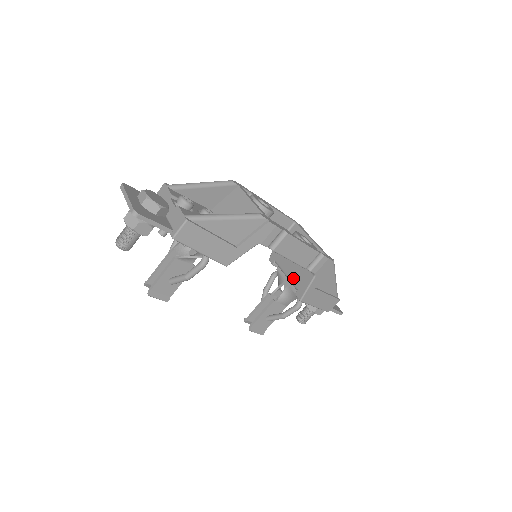
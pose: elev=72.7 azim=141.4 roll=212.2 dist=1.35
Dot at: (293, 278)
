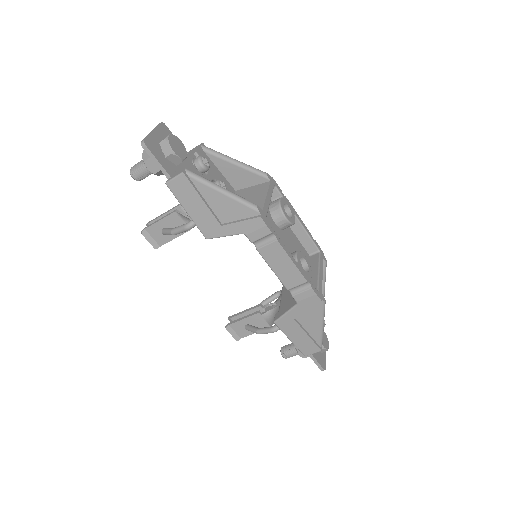
Dot at: (283, 299)
